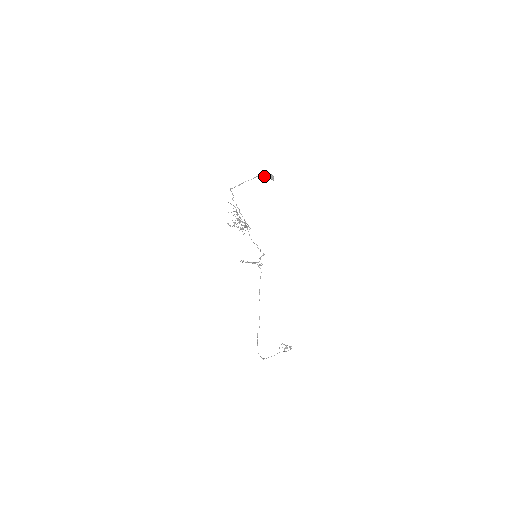
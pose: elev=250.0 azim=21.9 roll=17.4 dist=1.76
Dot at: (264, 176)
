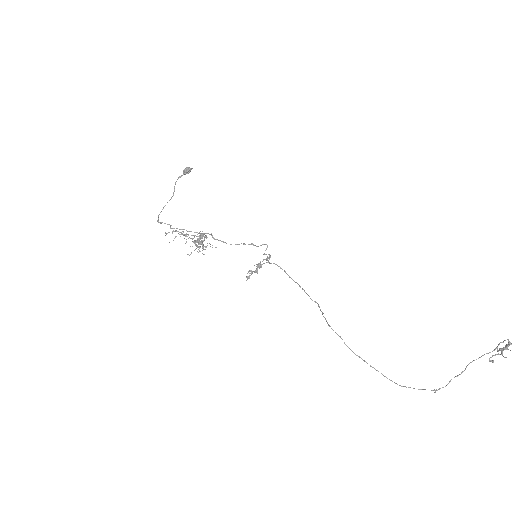
Dot at: (179, 177)
